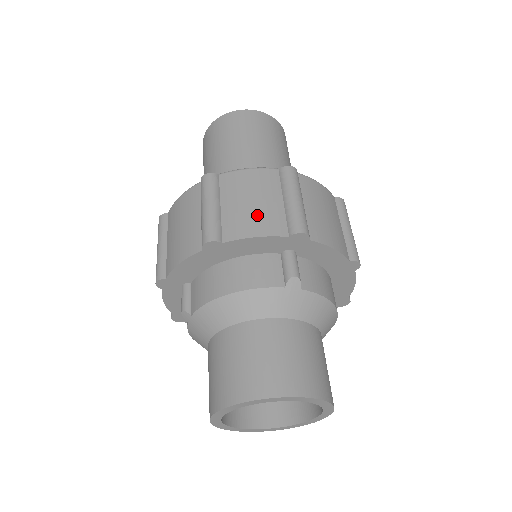
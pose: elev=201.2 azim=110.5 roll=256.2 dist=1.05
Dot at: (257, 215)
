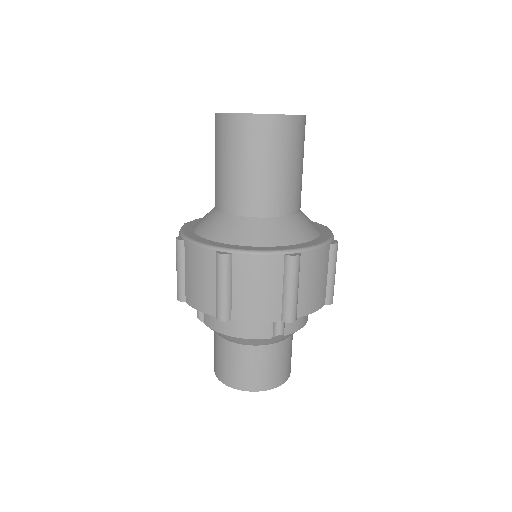
Dot at: (260, 303)
